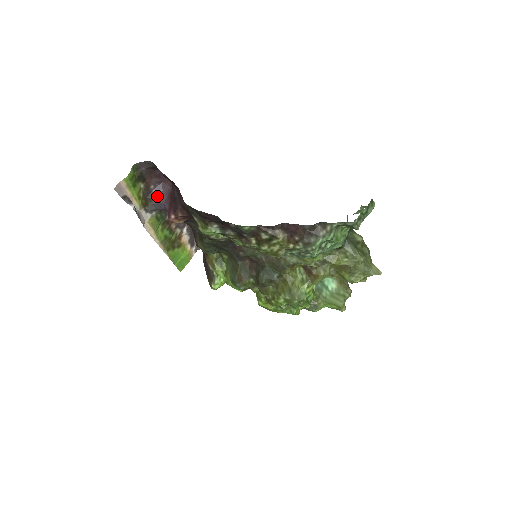
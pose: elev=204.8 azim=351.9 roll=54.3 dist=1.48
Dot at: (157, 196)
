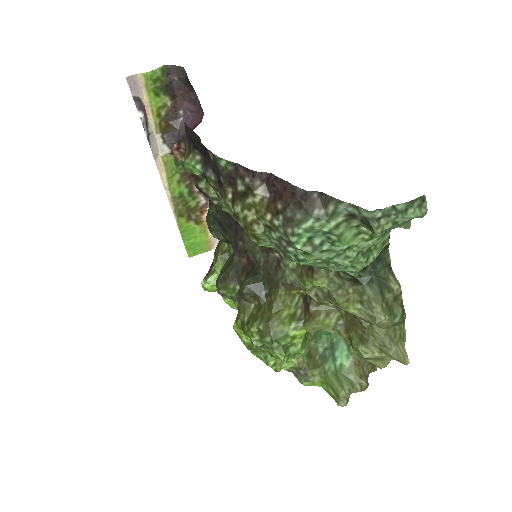
Dot at: (182, 126)
